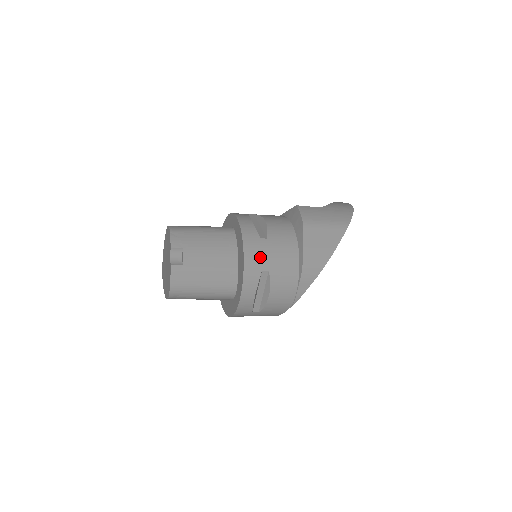
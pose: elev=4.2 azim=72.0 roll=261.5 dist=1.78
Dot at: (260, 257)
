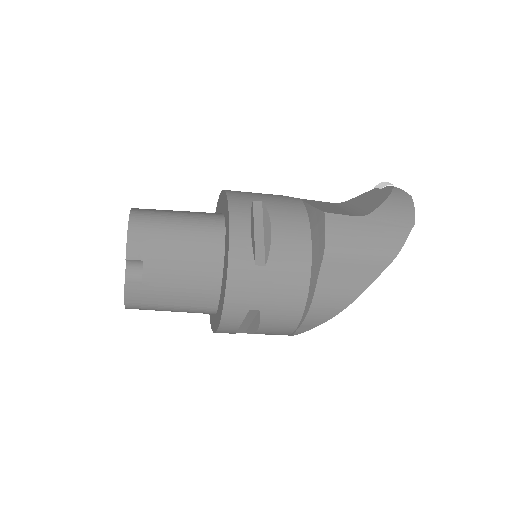
Dot at: (249, 293)
